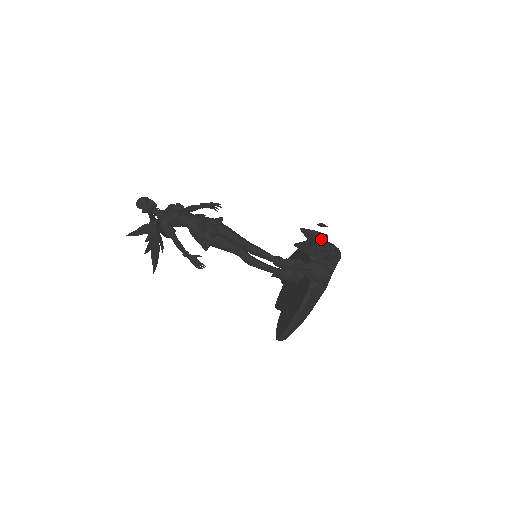
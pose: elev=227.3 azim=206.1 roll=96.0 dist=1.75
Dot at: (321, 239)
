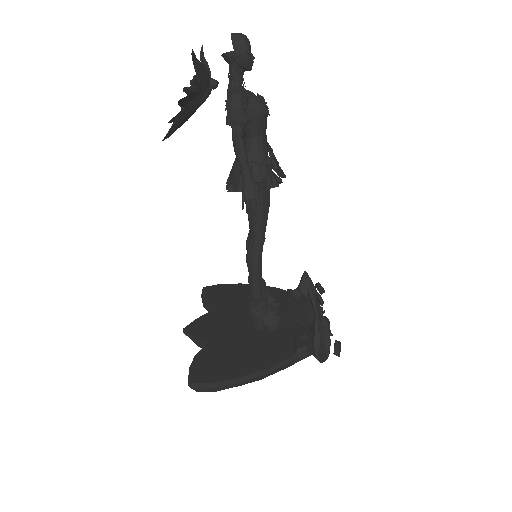
Dot at: occluded
